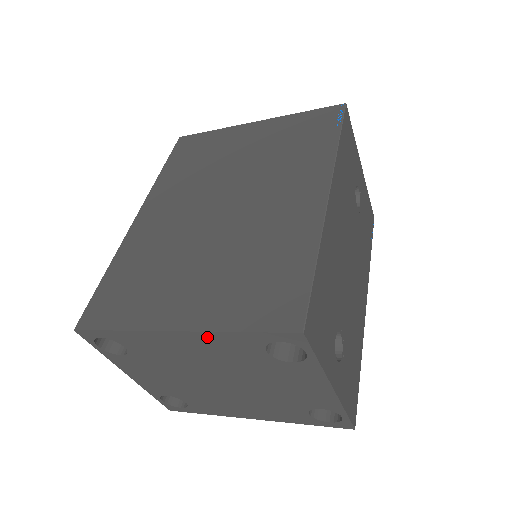
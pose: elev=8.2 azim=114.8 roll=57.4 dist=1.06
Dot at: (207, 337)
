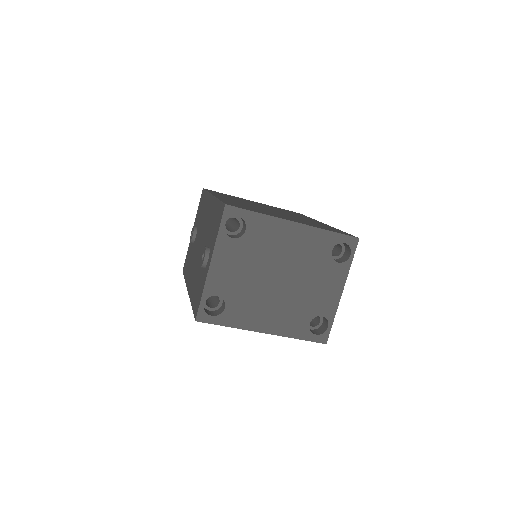
Dot at: (310, 231)
